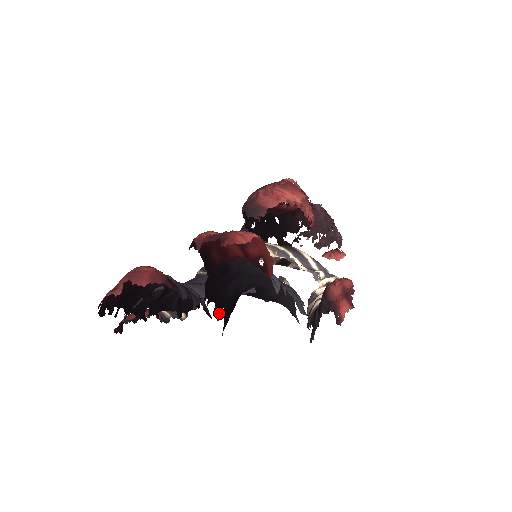
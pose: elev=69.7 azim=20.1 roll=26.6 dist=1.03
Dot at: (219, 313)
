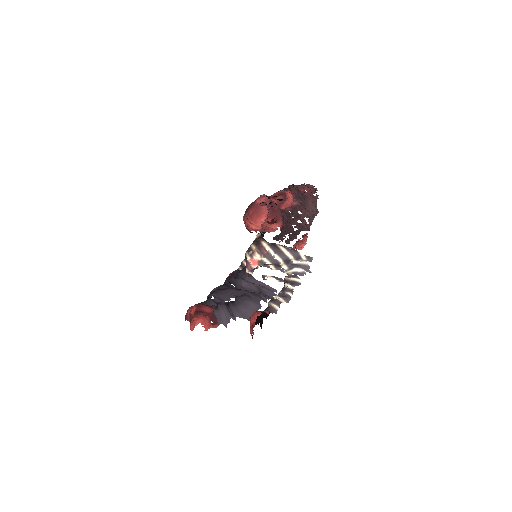
Dot at: occluded
